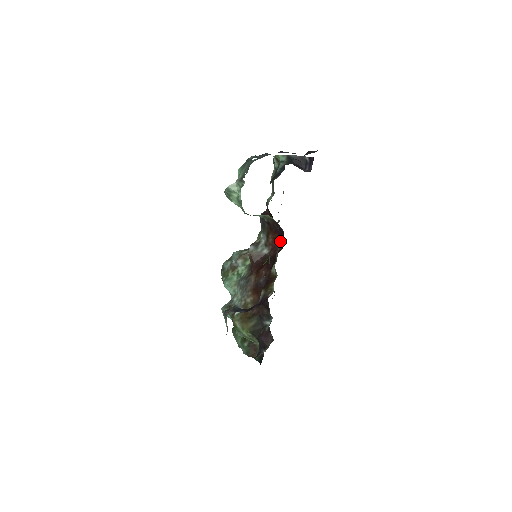
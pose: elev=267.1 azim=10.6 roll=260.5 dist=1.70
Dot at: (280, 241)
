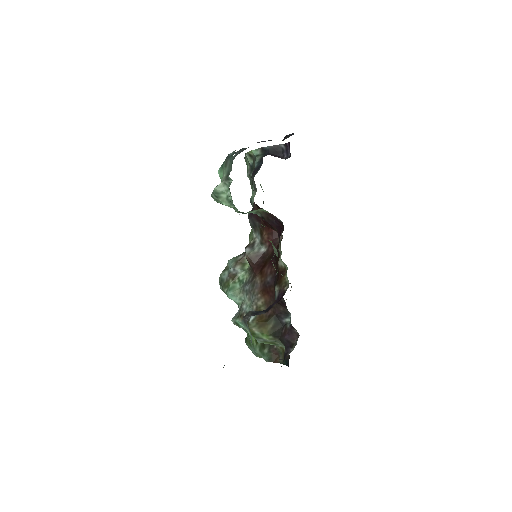
Dot at: (278, 233)
